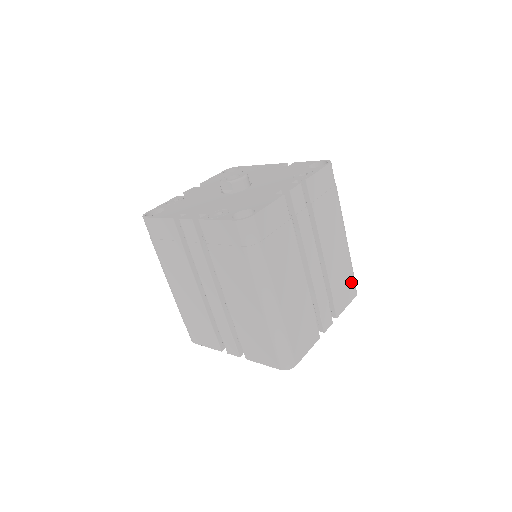
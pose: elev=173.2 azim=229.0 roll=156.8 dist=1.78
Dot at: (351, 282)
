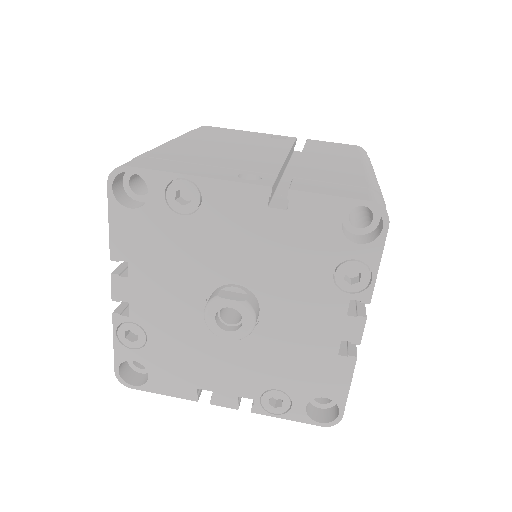
Dot at: occluded
